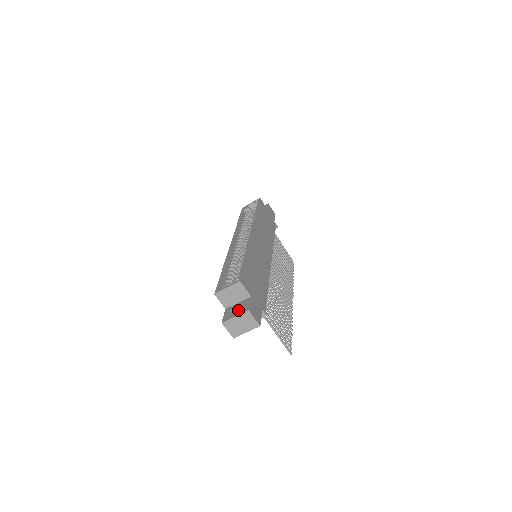
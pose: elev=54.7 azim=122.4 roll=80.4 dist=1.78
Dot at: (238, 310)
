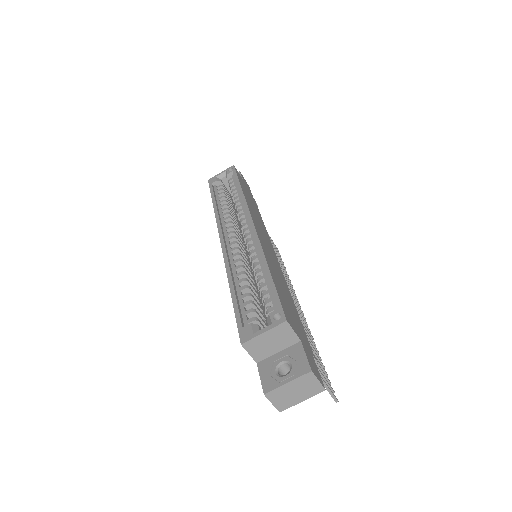
Dot at: (283, 366)
